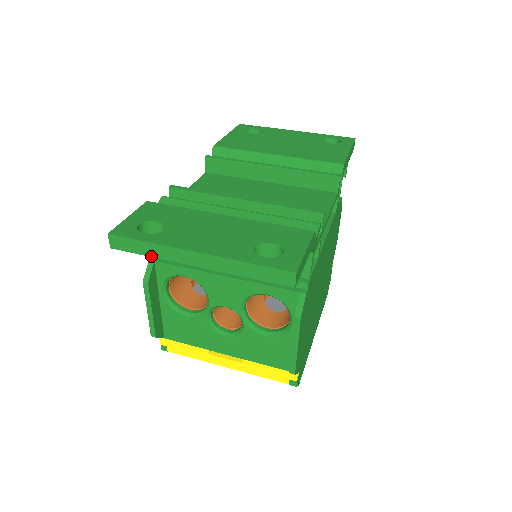
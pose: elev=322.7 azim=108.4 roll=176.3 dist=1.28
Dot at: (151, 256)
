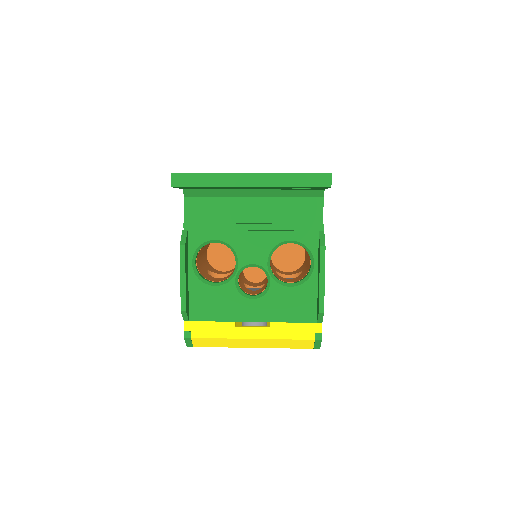
Dot at: (209, 186)
